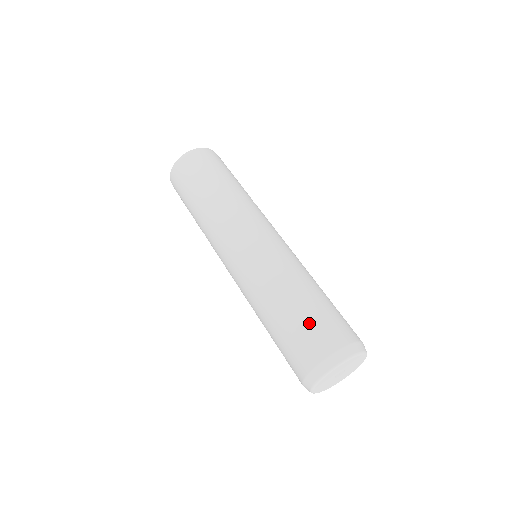
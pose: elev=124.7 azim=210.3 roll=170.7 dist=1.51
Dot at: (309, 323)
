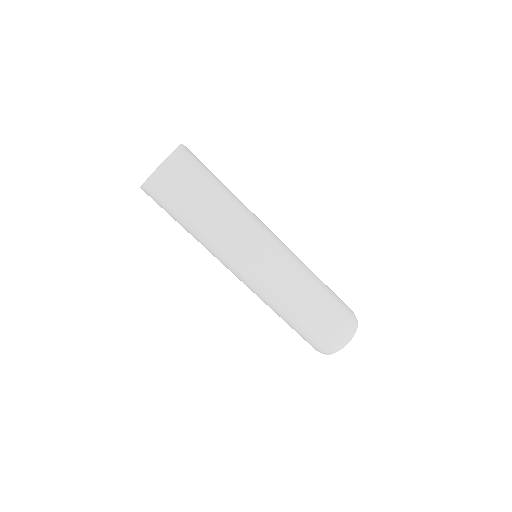
Dot at: occluded
